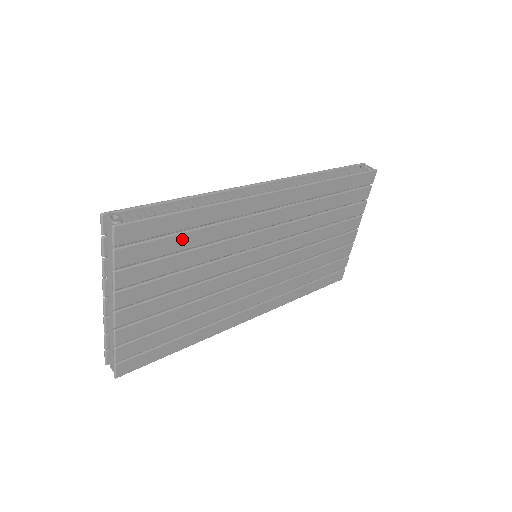
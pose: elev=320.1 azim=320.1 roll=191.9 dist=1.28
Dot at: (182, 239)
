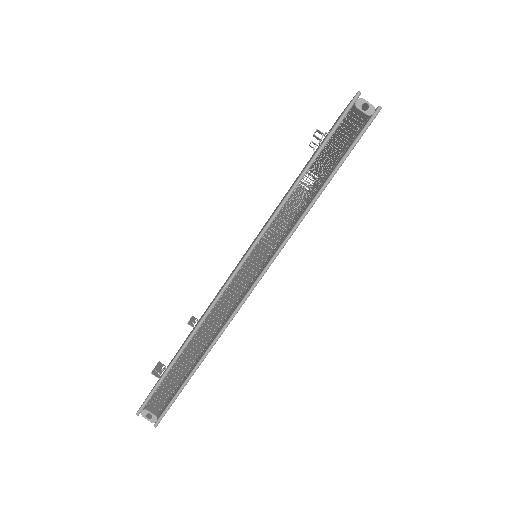
Dot at: occluded
